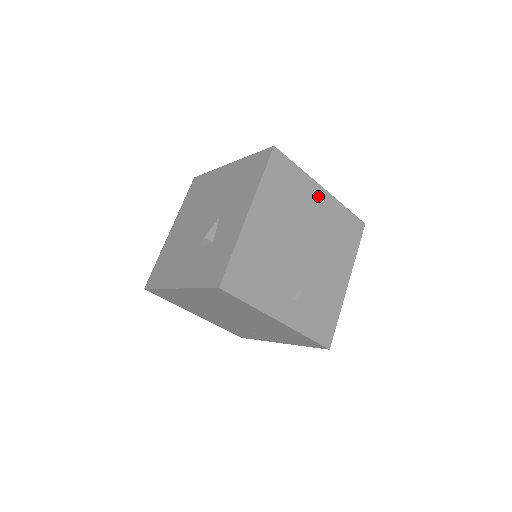
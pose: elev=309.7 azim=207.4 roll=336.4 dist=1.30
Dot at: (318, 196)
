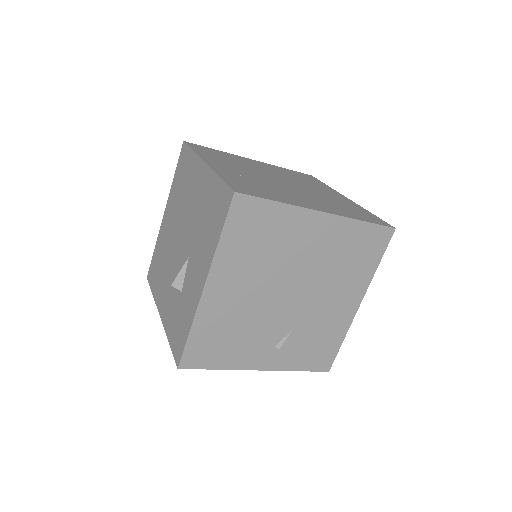
Dot at: (314, 226)
